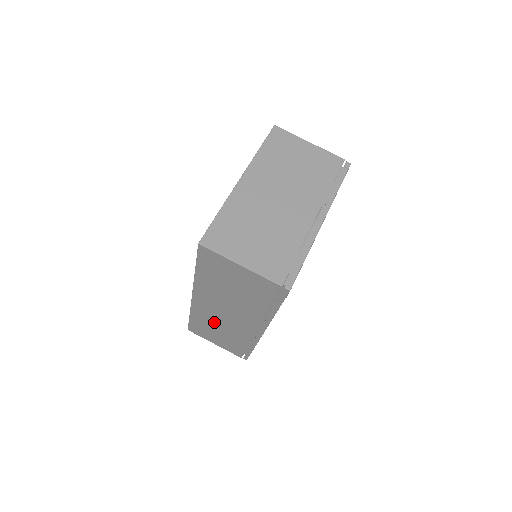
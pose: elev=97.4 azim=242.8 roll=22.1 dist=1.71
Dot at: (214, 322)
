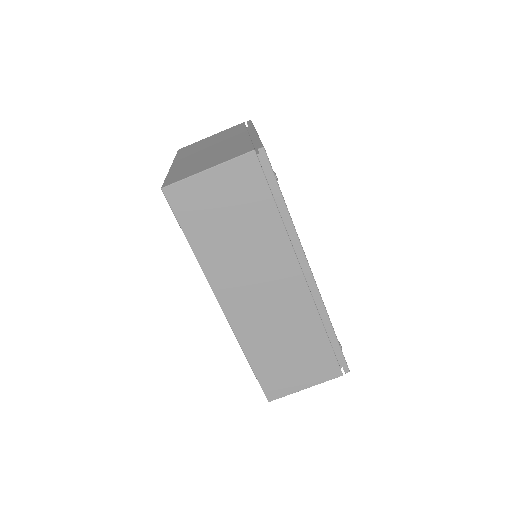
Dot at: (270, 332)
